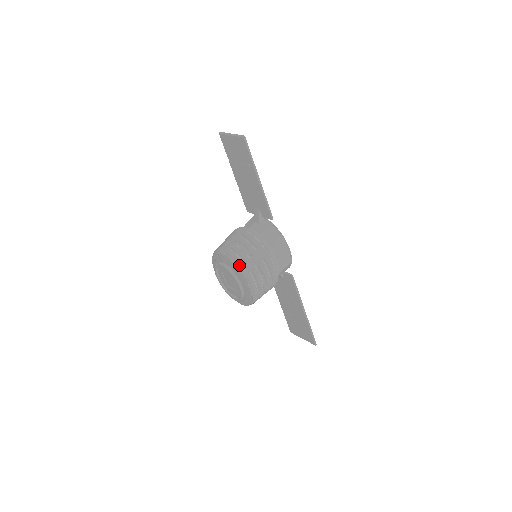
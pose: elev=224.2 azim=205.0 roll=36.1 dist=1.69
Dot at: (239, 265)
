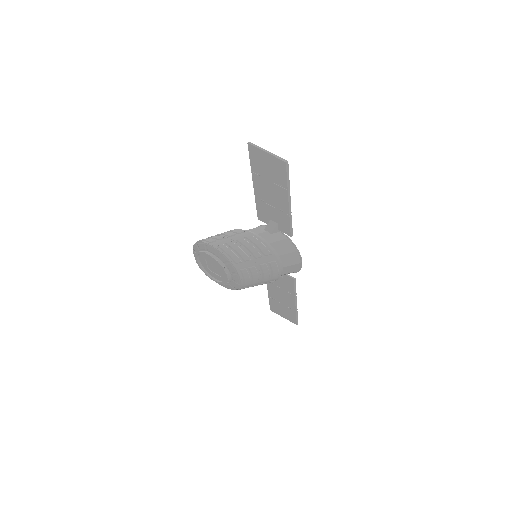
Dot at: (234, 261)
